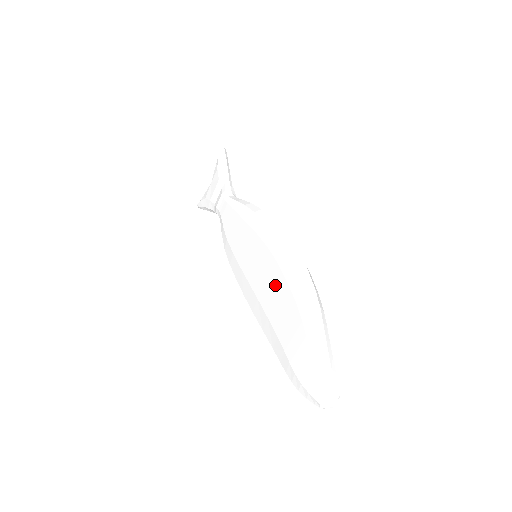
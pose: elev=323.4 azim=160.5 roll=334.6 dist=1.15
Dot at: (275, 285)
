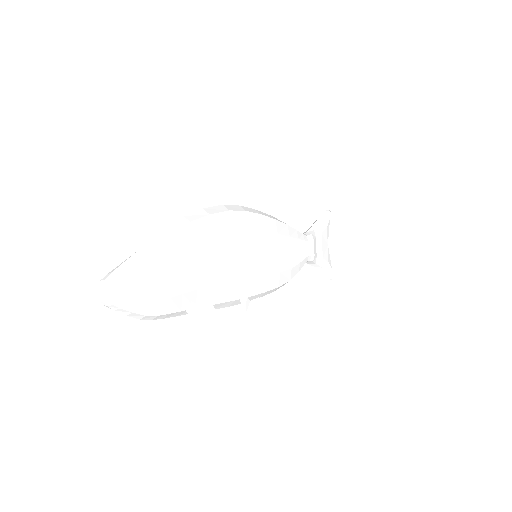
Dot at: occluded
